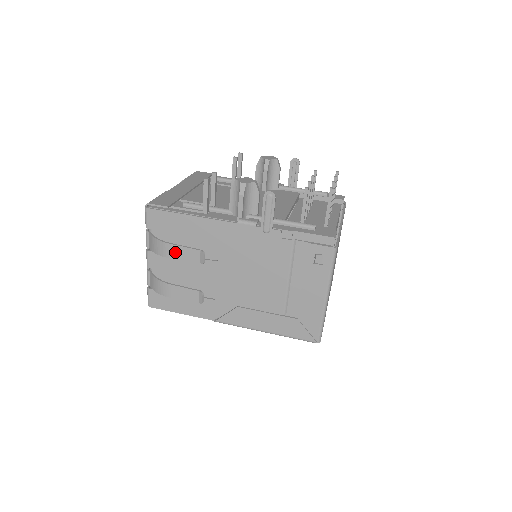
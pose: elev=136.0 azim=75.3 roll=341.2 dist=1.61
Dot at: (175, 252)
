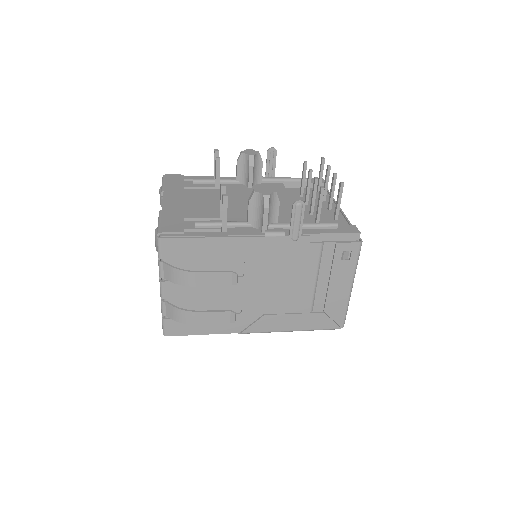
Dot at: (203, 279)
